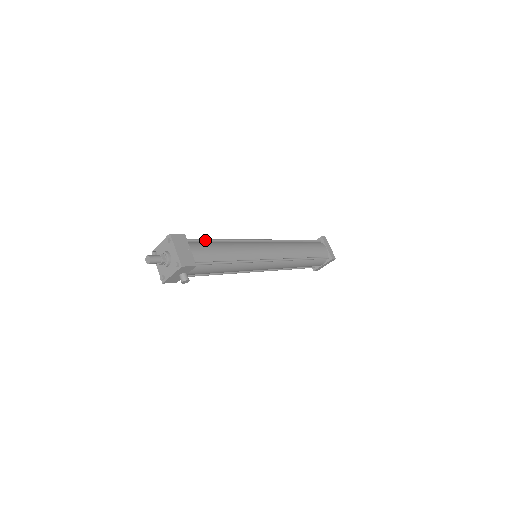
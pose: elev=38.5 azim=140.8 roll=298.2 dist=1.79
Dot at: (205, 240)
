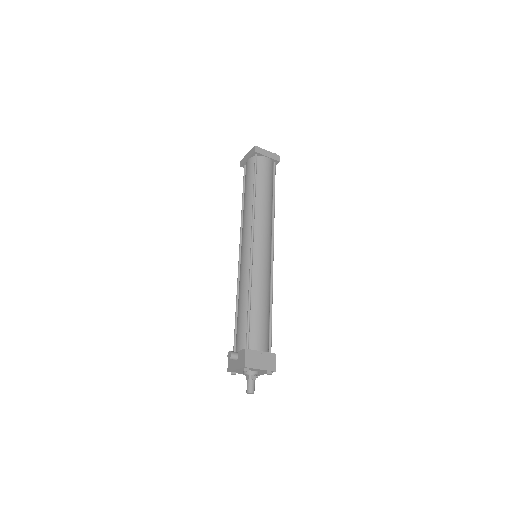
Dot at: (249, 324)
